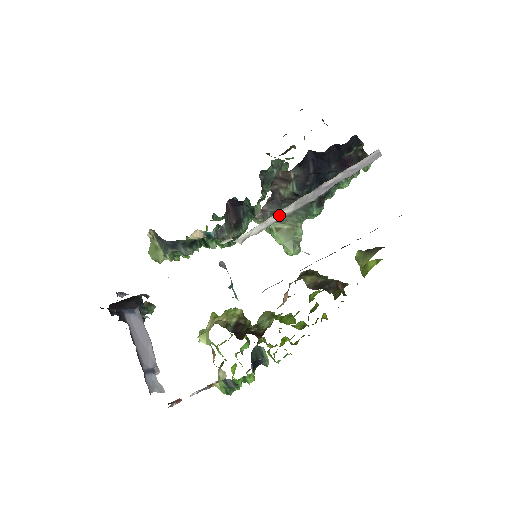
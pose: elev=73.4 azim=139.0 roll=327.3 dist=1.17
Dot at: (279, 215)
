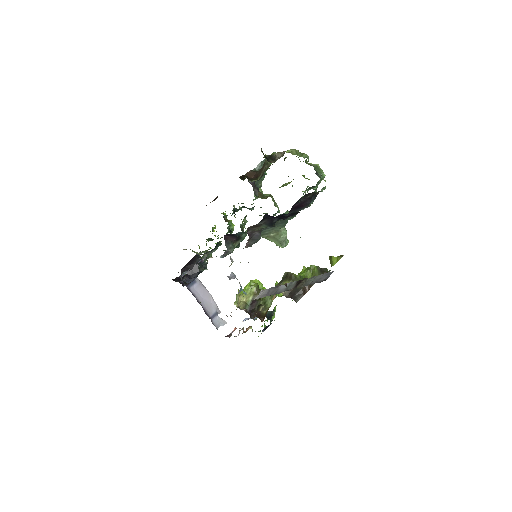
Dot at: occluded
